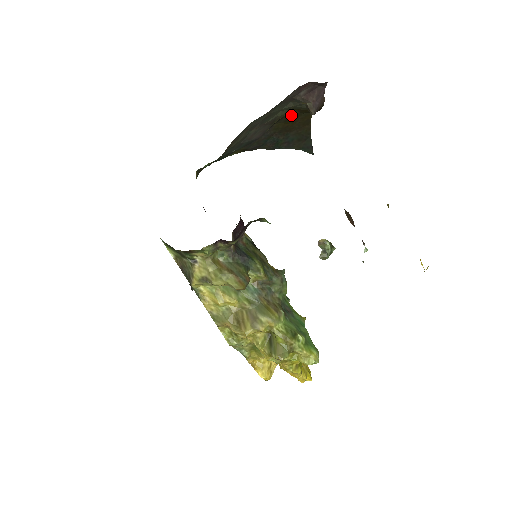
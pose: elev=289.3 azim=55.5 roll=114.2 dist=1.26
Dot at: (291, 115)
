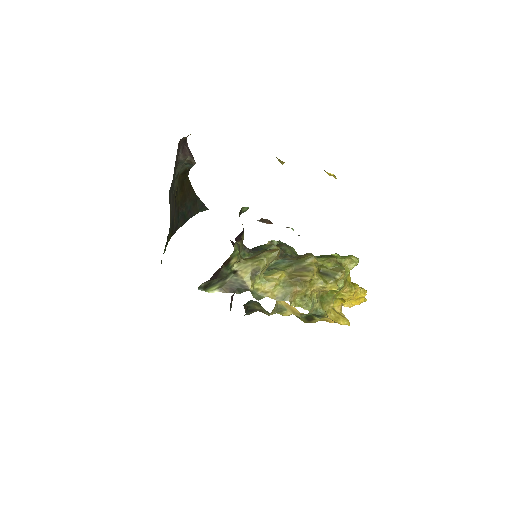
Dot at: (180, 184)
